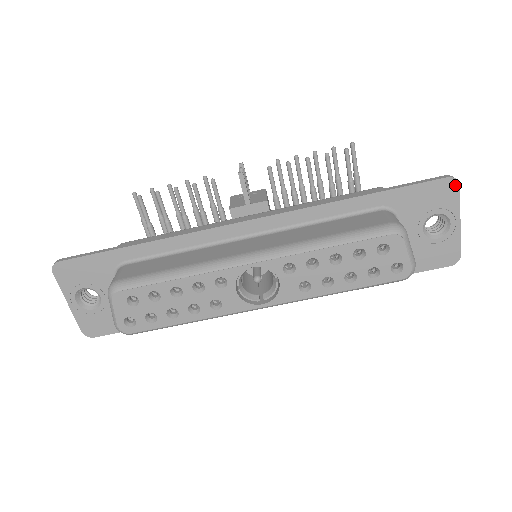
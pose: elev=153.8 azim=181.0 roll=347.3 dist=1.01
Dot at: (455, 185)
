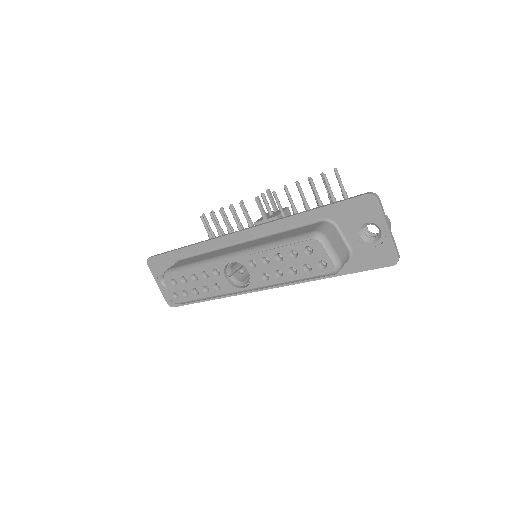
Dot at: (375, 200)
